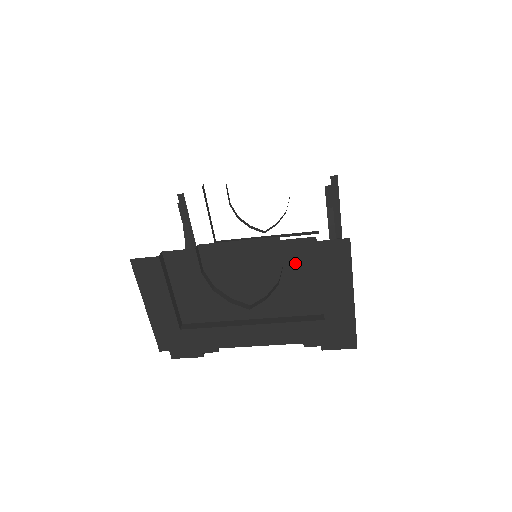
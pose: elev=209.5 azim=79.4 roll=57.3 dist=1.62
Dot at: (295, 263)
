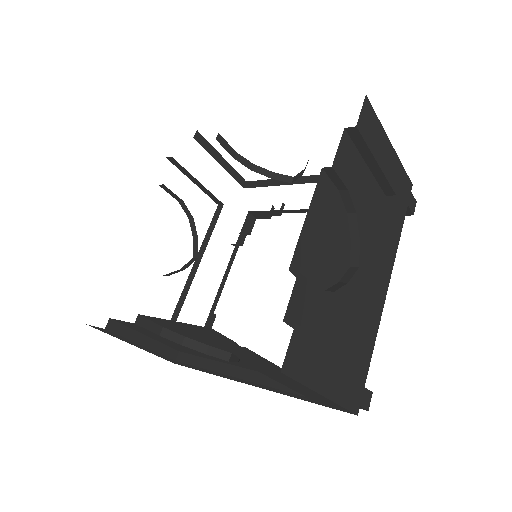
Dot at: (242, 354)
